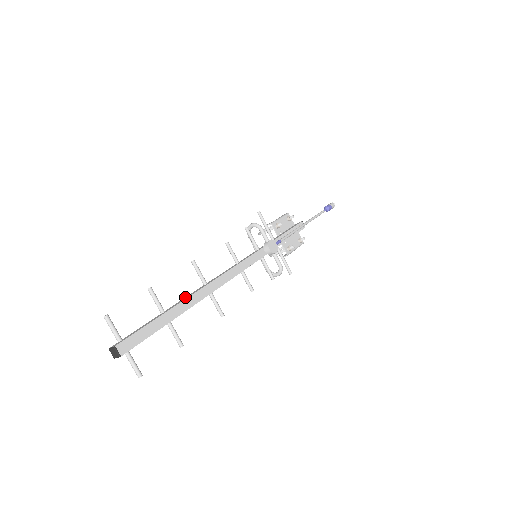
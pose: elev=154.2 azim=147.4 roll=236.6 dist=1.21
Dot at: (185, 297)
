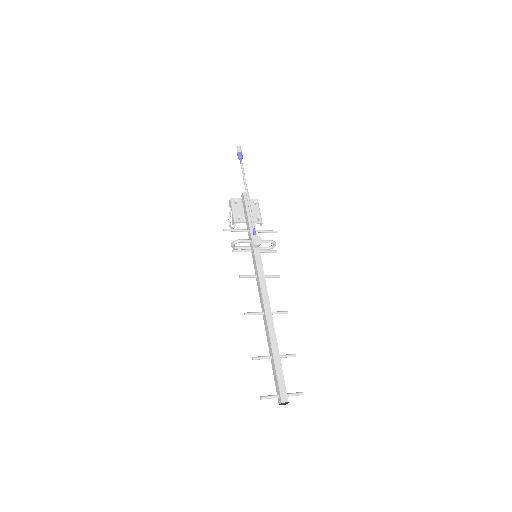
Dot at: (266, 334)
